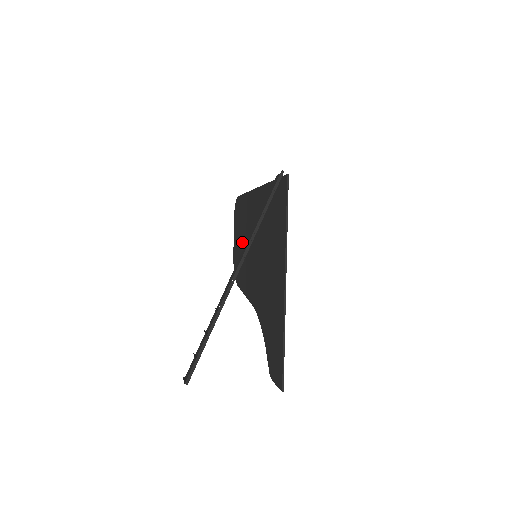
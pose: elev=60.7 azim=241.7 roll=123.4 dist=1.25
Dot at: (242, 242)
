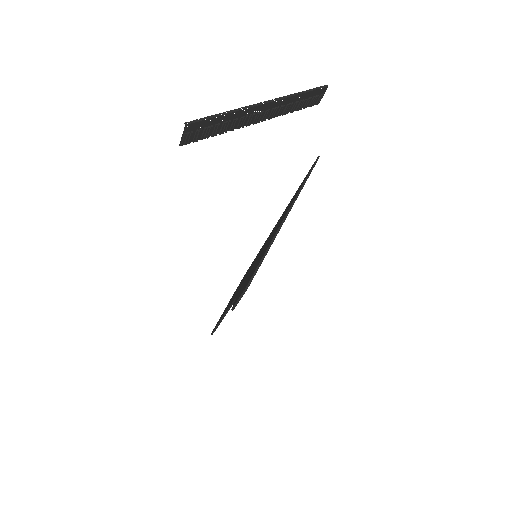
Dot at: occluded
